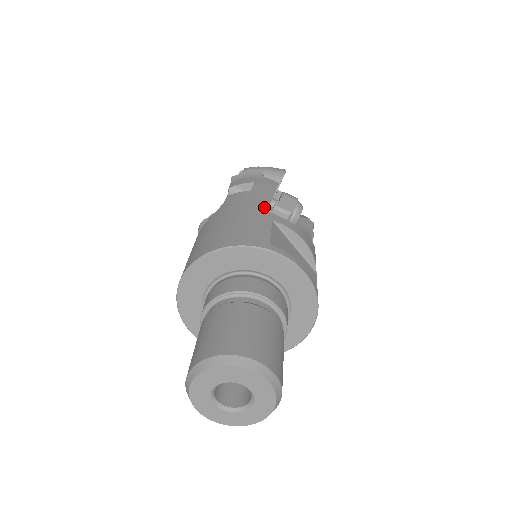
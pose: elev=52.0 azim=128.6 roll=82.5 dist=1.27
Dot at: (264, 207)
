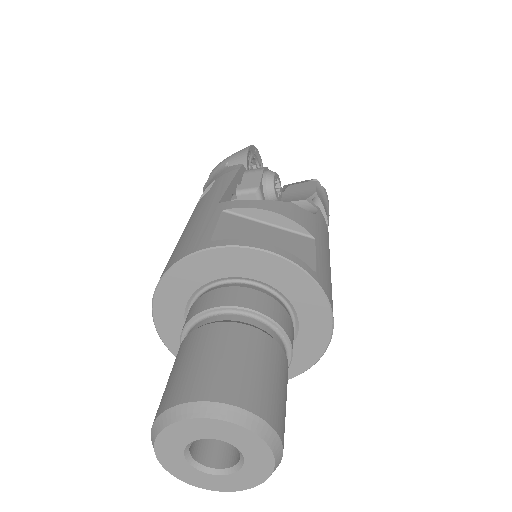
Dot at: (216, 201)
